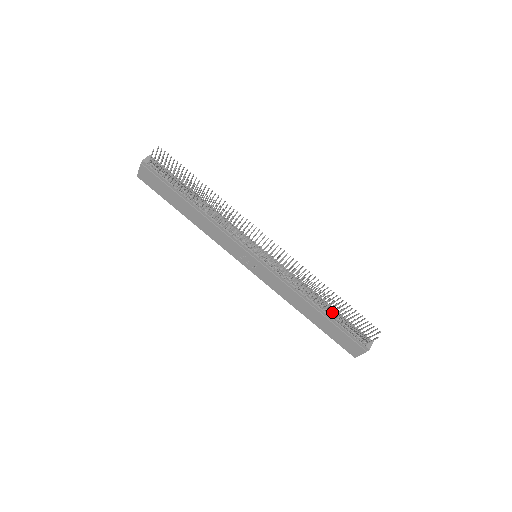
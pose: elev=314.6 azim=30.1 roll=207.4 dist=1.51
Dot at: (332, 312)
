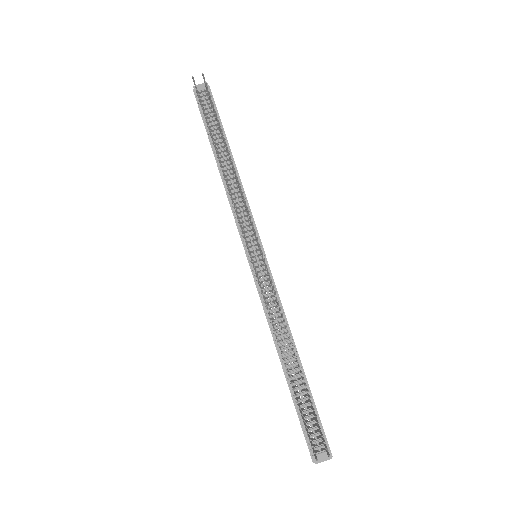
Dot at: (299, 382)
